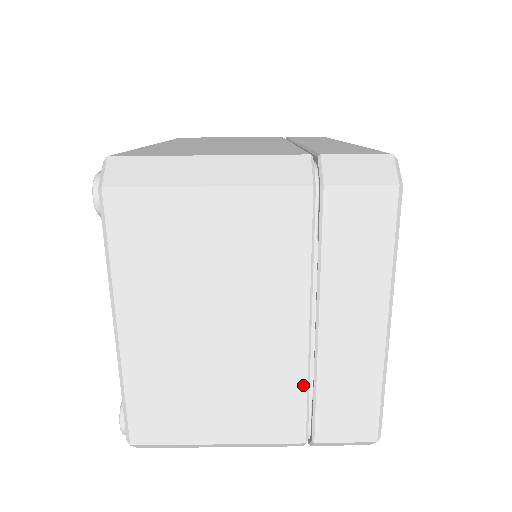
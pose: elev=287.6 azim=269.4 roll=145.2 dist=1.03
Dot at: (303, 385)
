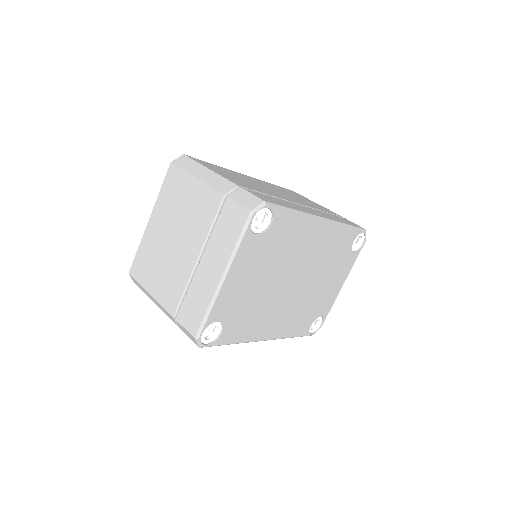
Dot at: (184, 286)
